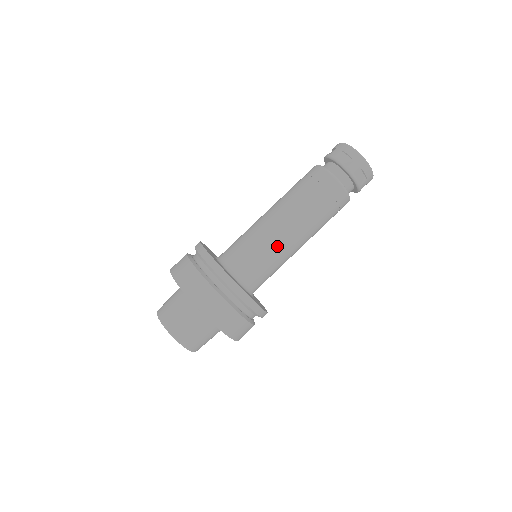
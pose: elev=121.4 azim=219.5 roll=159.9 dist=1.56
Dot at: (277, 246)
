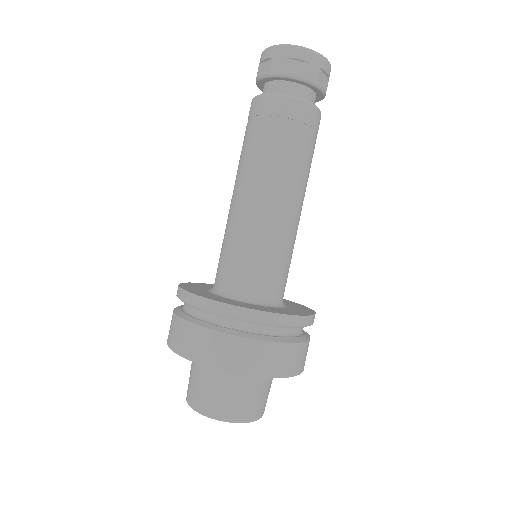
Dot at: (286, 231)
